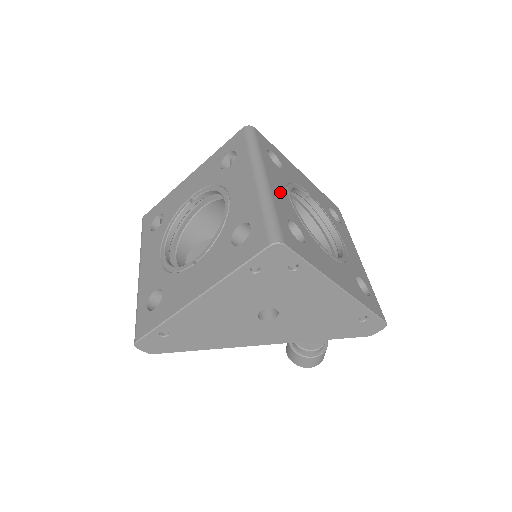
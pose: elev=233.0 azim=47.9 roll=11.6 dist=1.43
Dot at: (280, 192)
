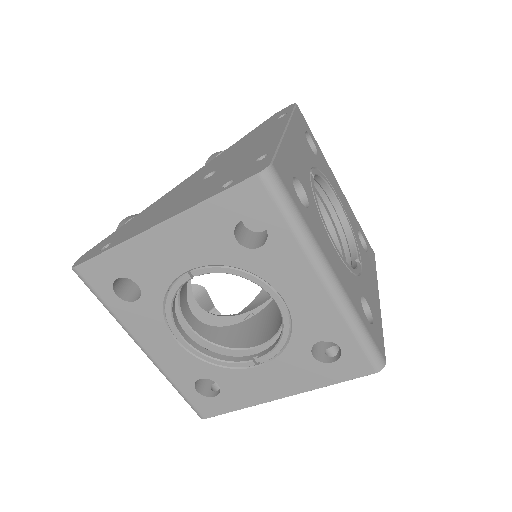
Dot at: (341, 270)
